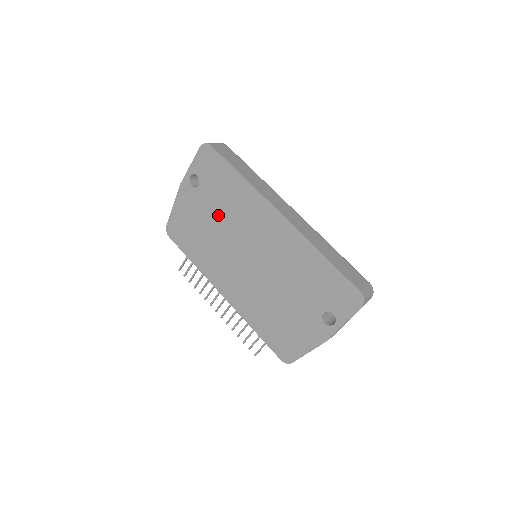
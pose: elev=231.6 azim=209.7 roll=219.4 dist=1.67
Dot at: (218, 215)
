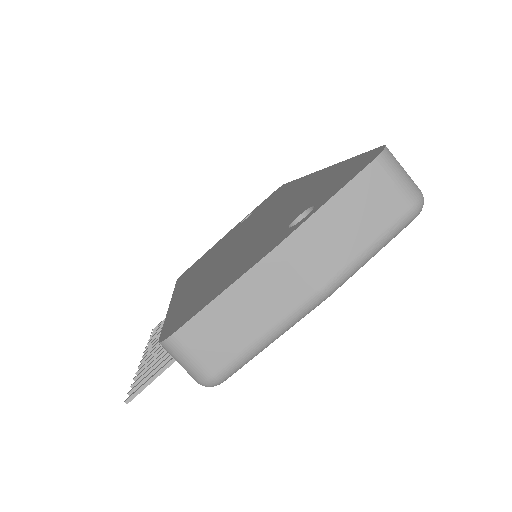
Dot at: occluded
